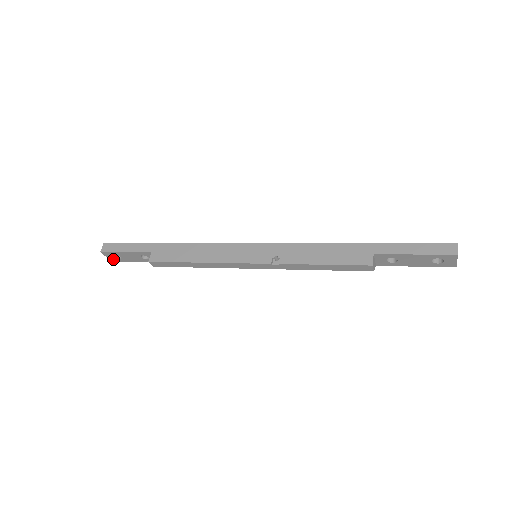
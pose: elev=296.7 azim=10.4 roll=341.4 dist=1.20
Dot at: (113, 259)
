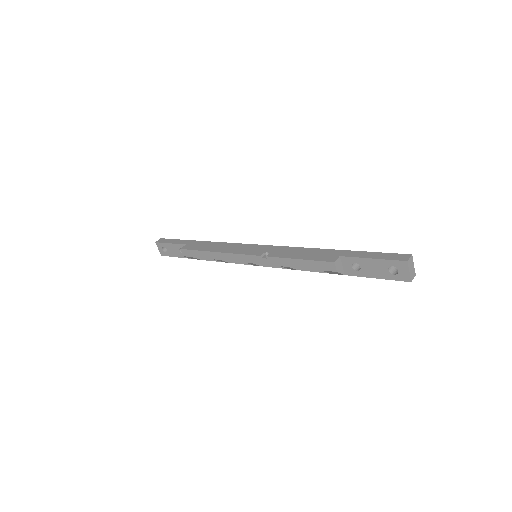
Dot at: (162, 253)
